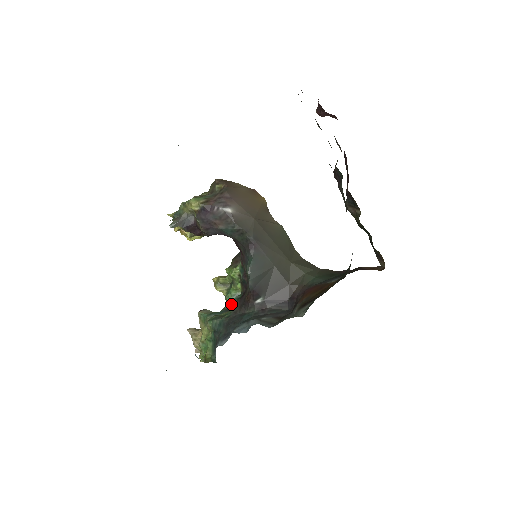
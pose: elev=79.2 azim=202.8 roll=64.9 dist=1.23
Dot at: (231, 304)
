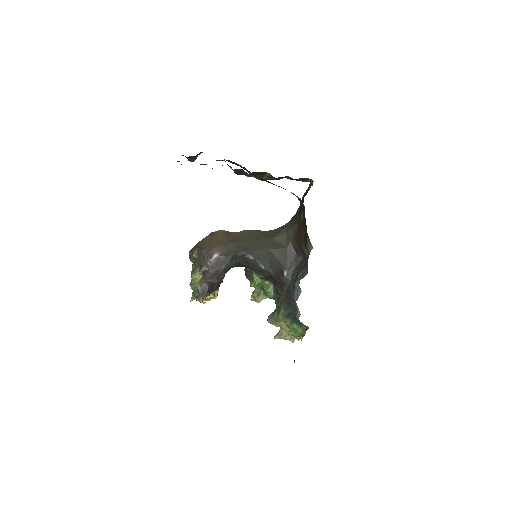
Dot at: (276, 296)
